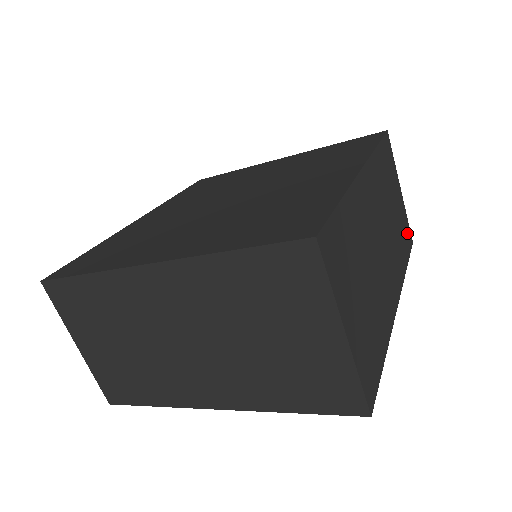
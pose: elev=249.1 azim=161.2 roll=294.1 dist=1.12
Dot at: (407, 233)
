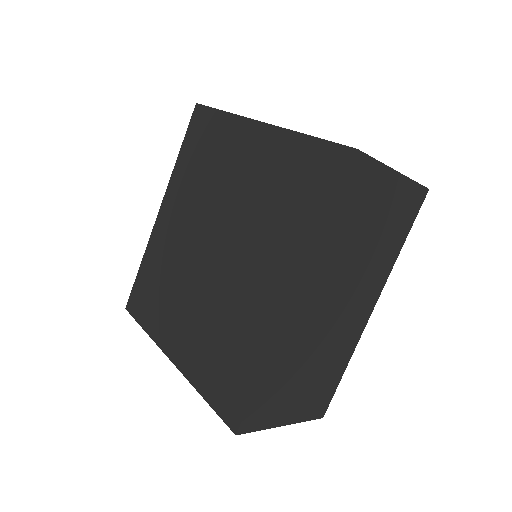
Dot at: (411, 202)
